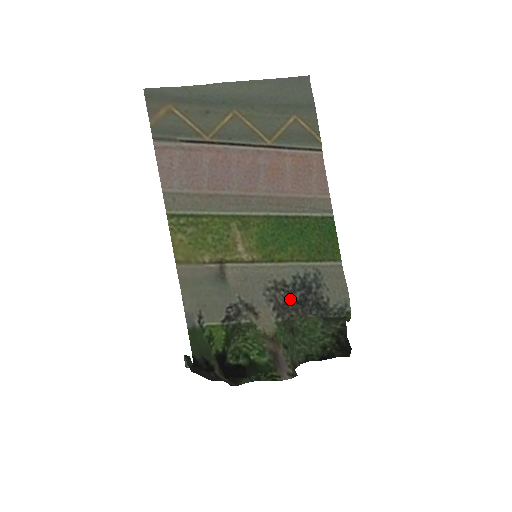
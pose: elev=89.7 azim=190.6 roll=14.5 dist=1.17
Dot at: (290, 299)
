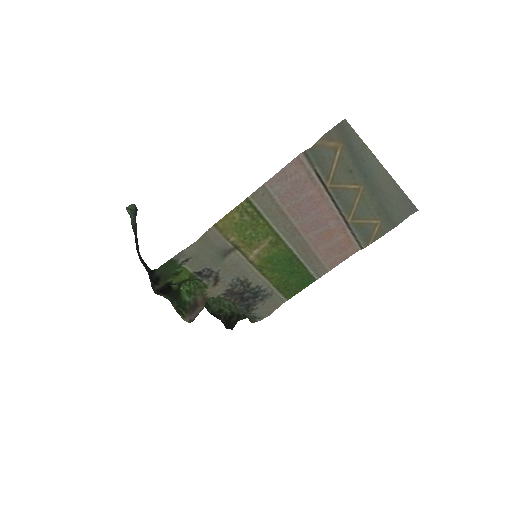
Dot at: (241, 293)
